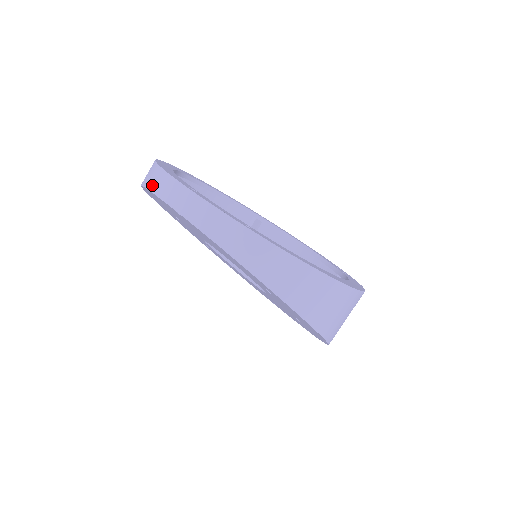
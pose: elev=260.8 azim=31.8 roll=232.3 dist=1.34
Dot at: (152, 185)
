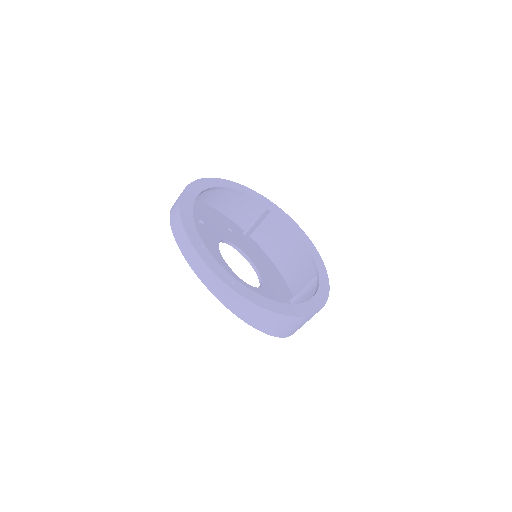
Dot at: (175, 231)
